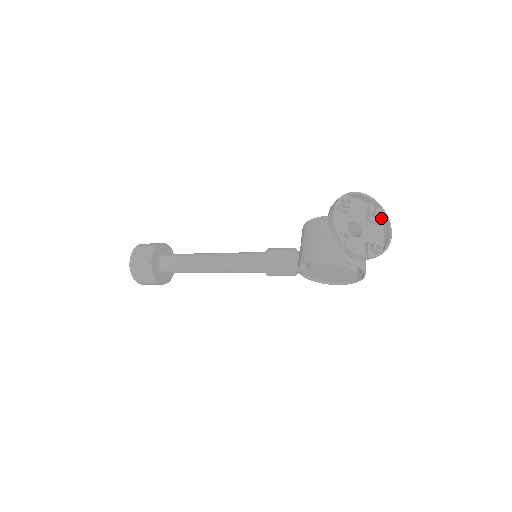
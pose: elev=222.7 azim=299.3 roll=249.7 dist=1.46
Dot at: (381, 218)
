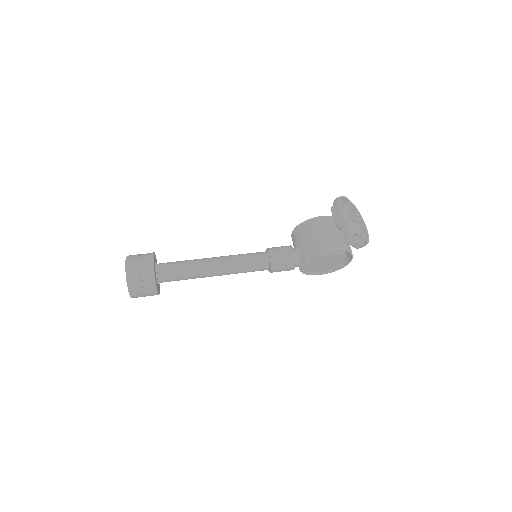
Dot at: (356, 217)
